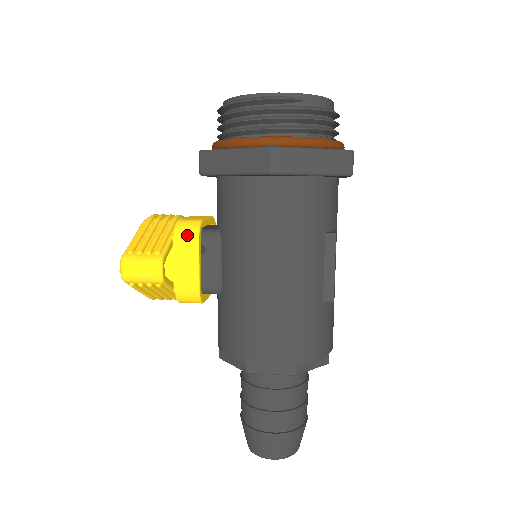
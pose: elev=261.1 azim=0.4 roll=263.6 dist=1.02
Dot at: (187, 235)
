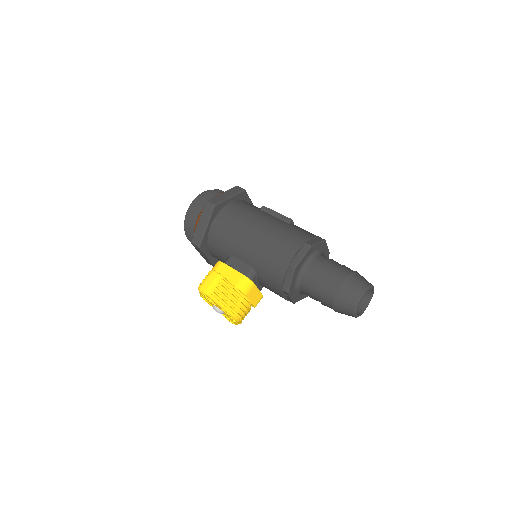
Dot at: (217, 266)
